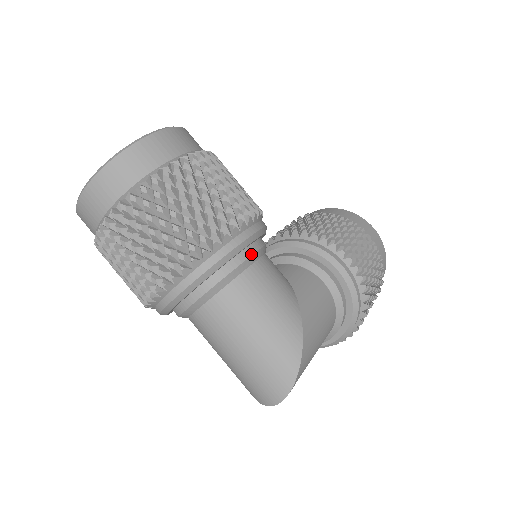
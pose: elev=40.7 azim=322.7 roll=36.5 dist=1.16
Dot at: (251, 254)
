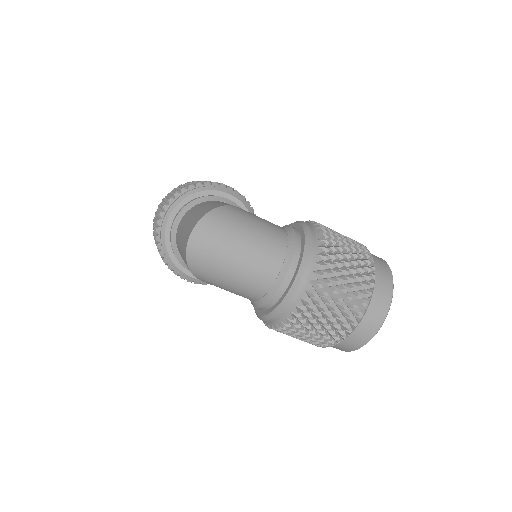
Dot at: (223, 197)
